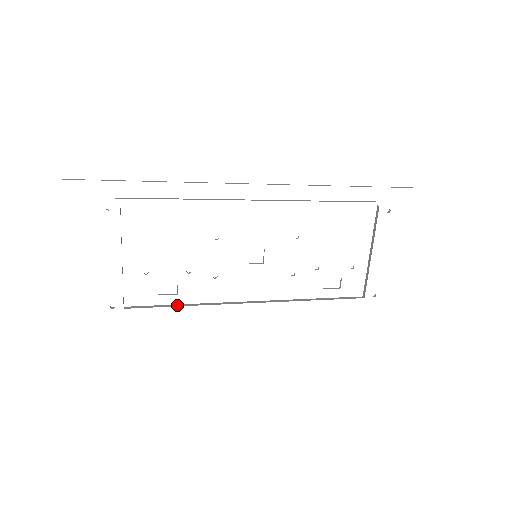
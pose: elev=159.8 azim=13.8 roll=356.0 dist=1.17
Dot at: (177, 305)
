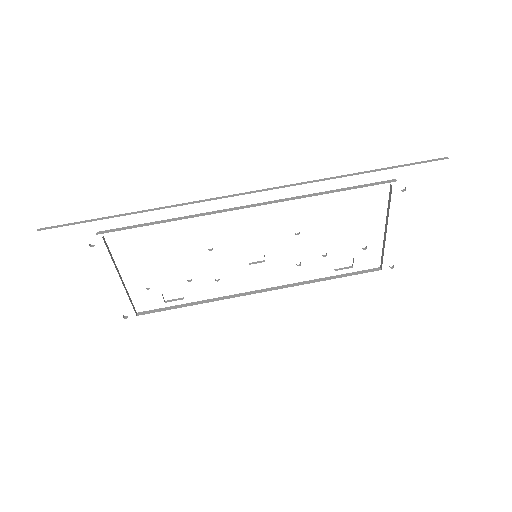
Dot at: (186, 305)
